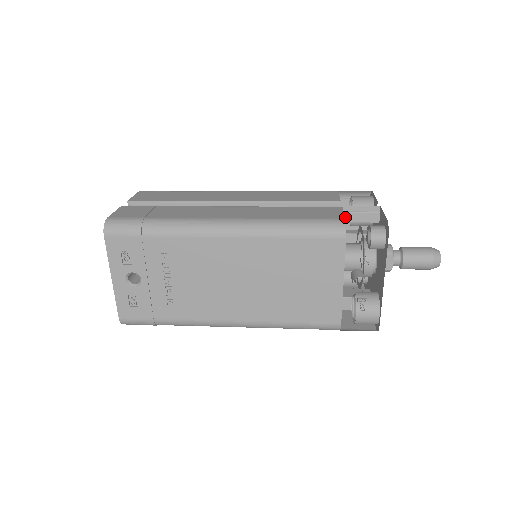
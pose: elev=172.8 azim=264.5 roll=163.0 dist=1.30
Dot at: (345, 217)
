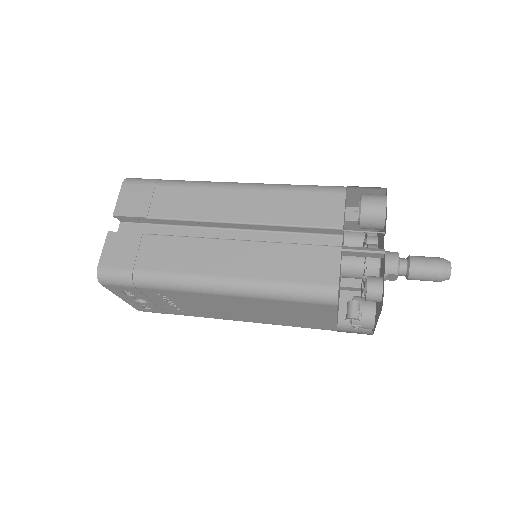
Dot at: (345, 253)
